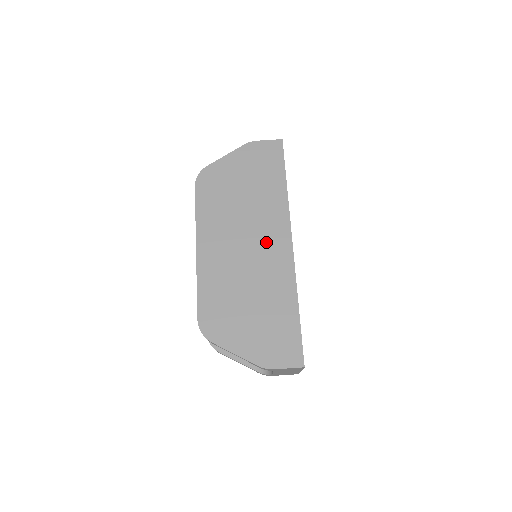
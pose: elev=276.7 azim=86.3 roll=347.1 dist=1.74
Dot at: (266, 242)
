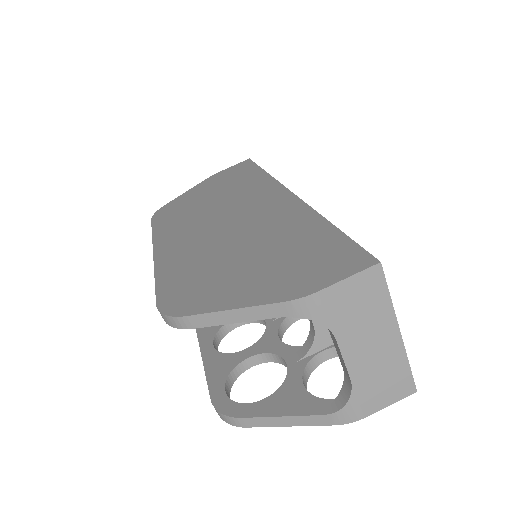
Dot at: (252, 206)
